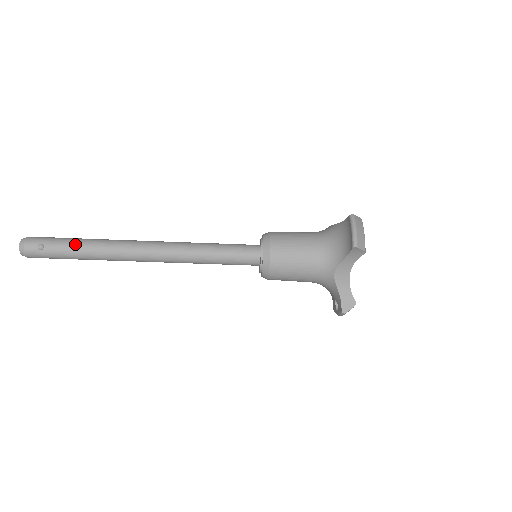
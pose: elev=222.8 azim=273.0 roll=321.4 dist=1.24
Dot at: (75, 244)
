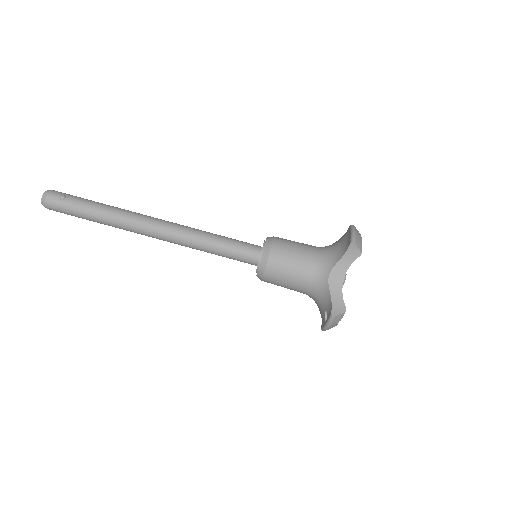
Dot at: (94, 203)
